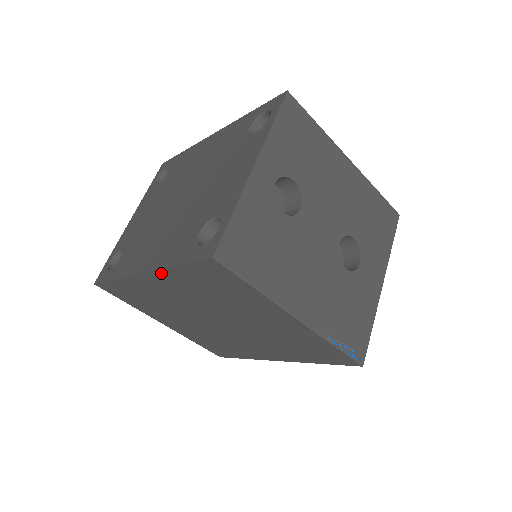
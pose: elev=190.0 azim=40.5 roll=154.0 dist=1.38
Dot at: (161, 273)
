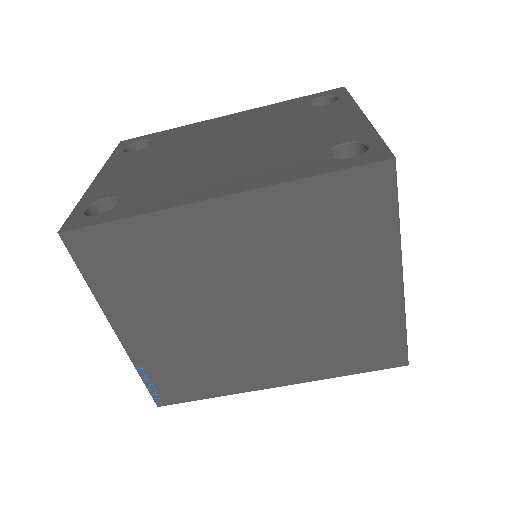
Dot at: (265, 194)
